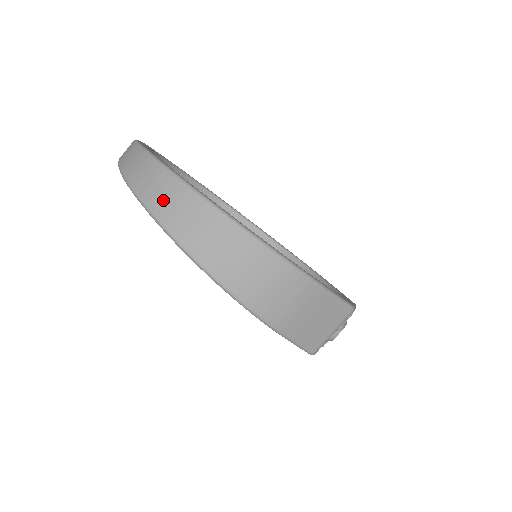
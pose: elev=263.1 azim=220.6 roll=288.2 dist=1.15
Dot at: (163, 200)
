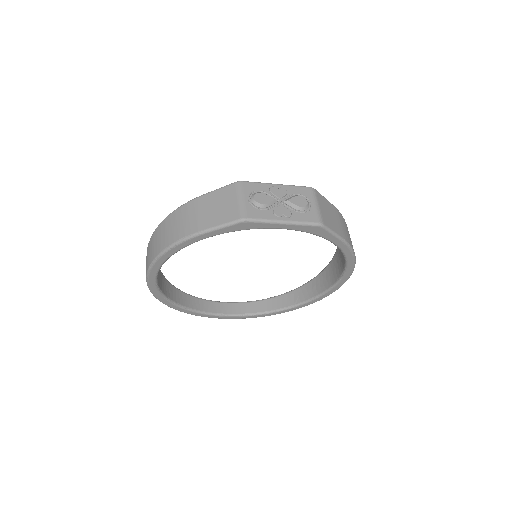
Dot at: occluded
